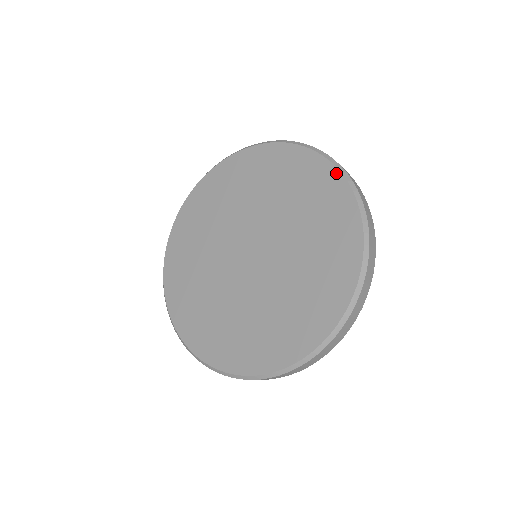
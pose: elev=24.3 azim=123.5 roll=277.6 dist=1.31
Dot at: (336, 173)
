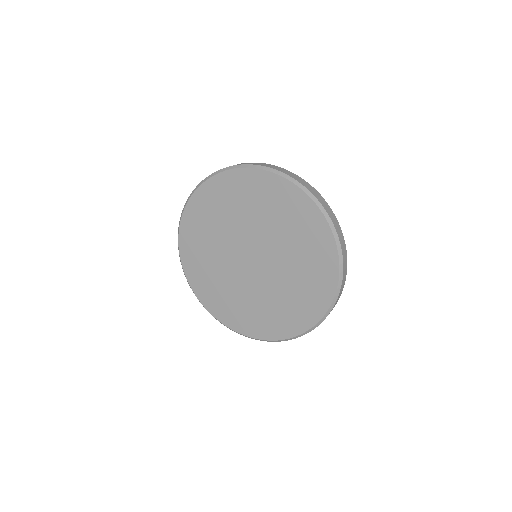
Dot at: (295, 188)
